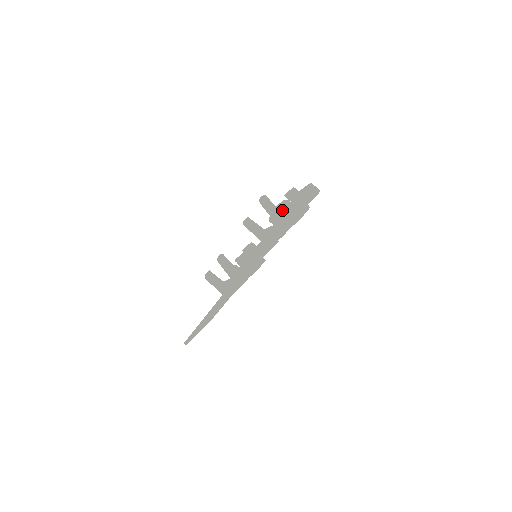
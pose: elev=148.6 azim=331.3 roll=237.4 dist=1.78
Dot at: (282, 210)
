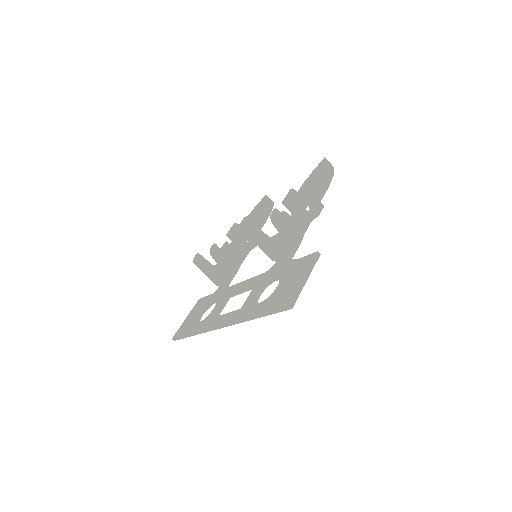
Dot at: (294, 219)
